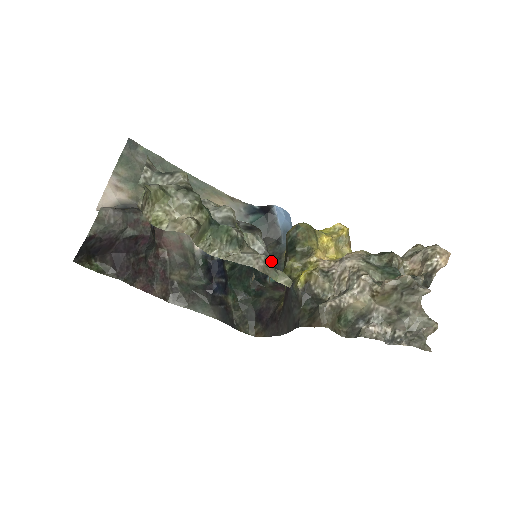
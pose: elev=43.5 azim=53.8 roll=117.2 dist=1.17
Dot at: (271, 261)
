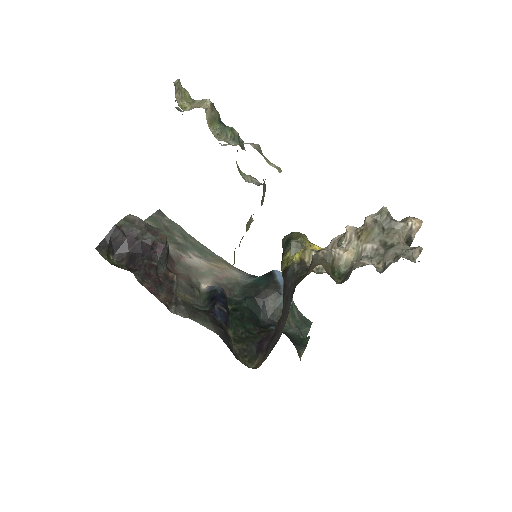
Dot at: (272, 318)
